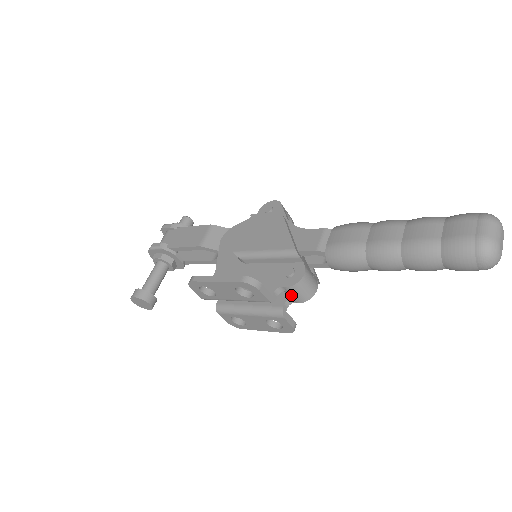
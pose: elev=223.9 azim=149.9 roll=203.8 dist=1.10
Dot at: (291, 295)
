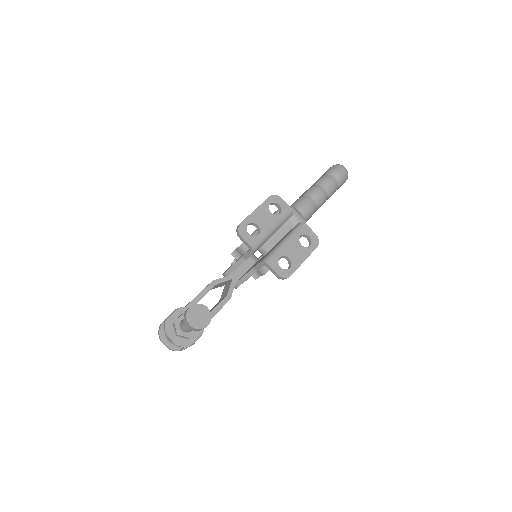
Dot at: (297, 217)
